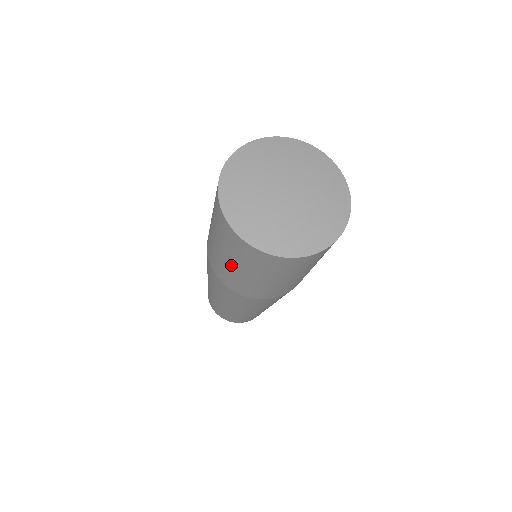
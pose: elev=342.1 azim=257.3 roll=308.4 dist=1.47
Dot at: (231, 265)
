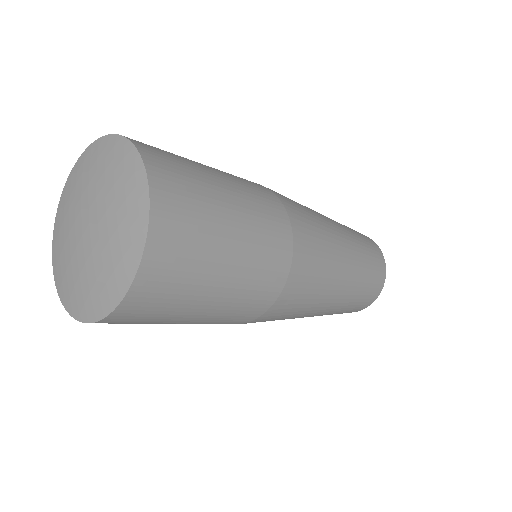
Dot at: occluded
